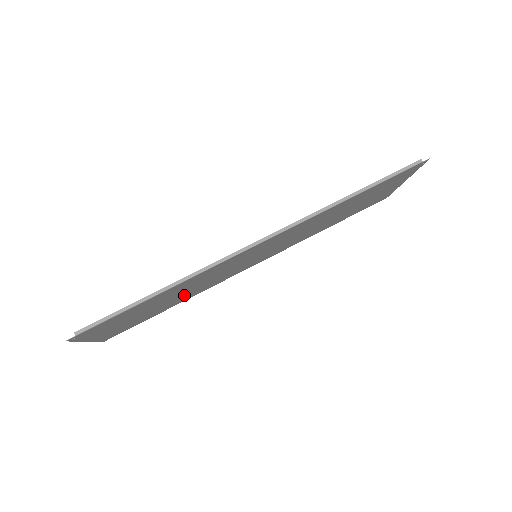
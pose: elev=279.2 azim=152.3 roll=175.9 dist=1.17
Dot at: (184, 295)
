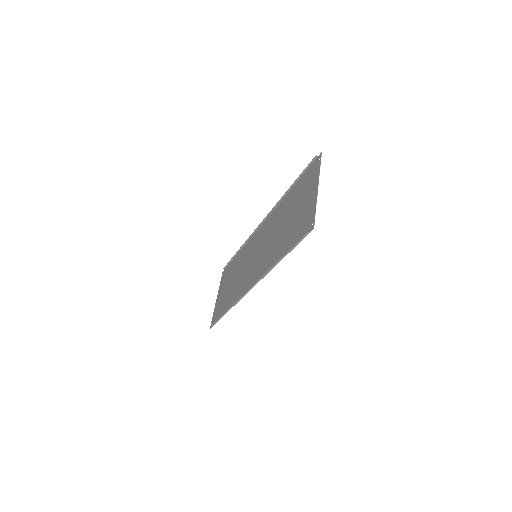
Dot at: (238, 267)
